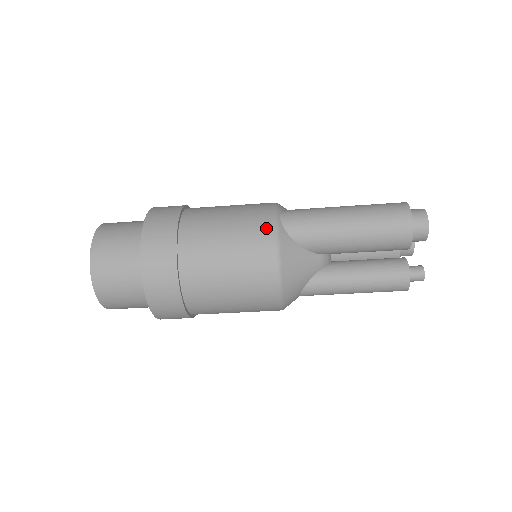
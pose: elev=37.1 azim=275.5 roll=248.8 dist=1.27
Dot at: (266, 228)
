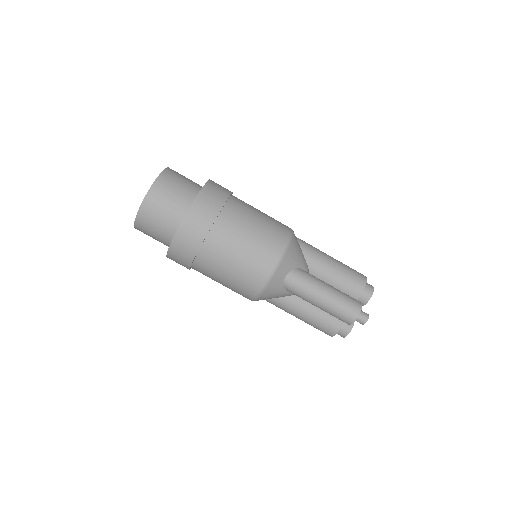
Dot at: occluded
